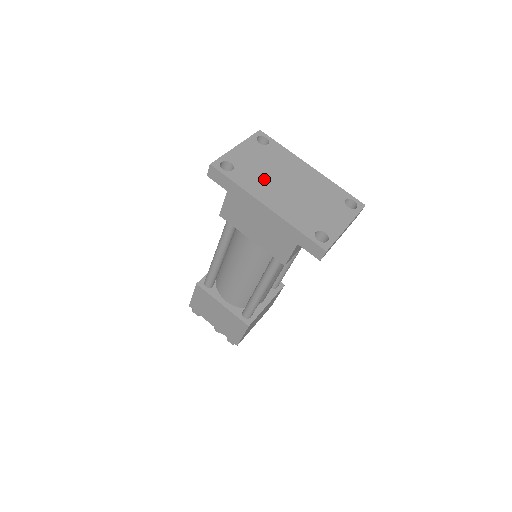
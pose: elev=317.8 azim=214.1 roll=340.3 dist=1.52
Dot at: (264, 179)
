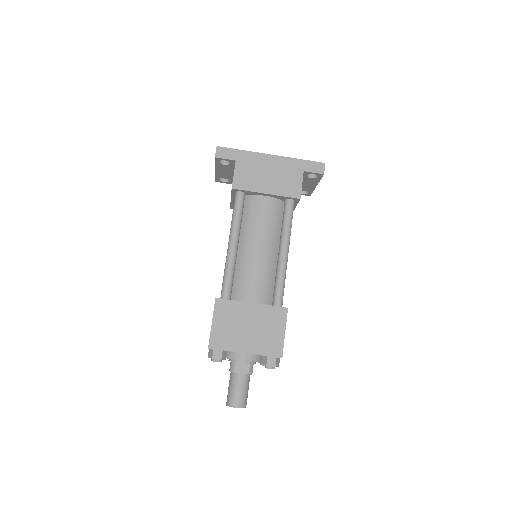
Dot at: occluded
